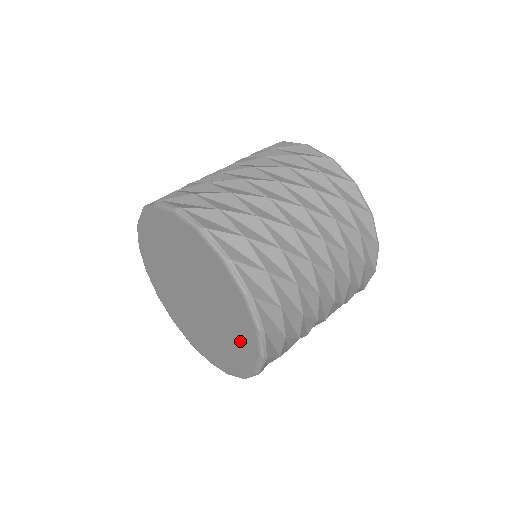
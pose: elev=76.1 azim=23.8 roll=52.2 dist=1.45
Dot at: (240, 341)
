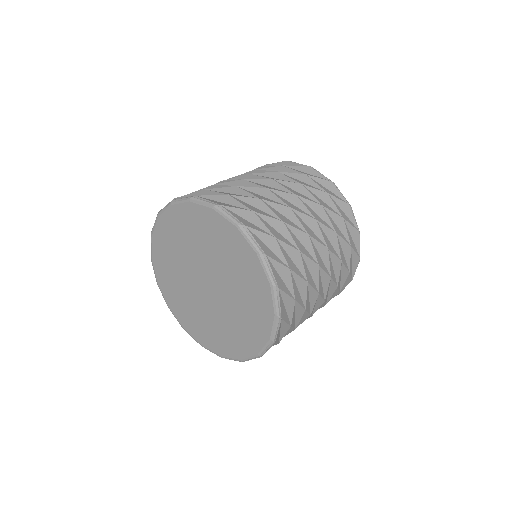
Dot at: (255, 310)
